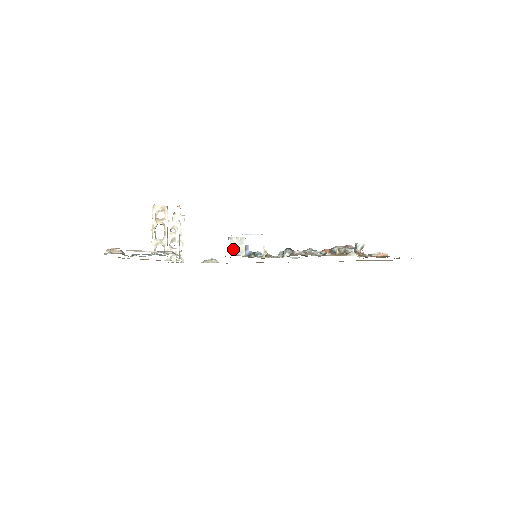
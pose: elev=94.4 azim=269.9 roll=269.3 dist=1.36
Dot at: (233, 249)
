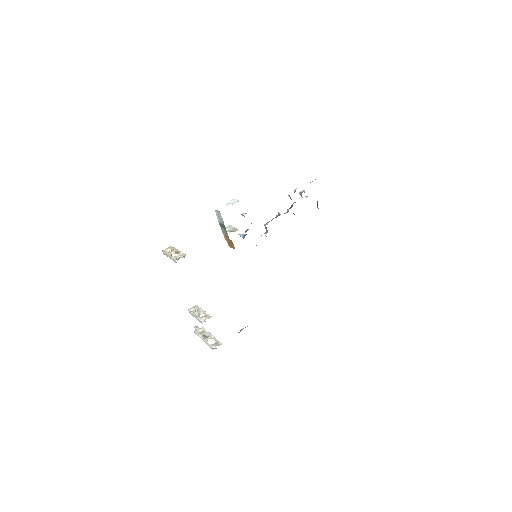
Dot at: (229, 232)
